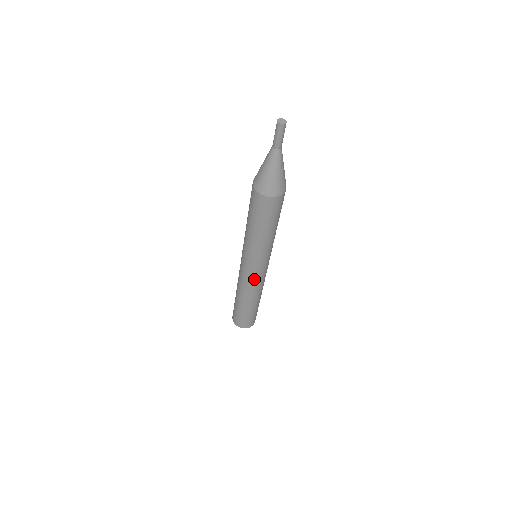
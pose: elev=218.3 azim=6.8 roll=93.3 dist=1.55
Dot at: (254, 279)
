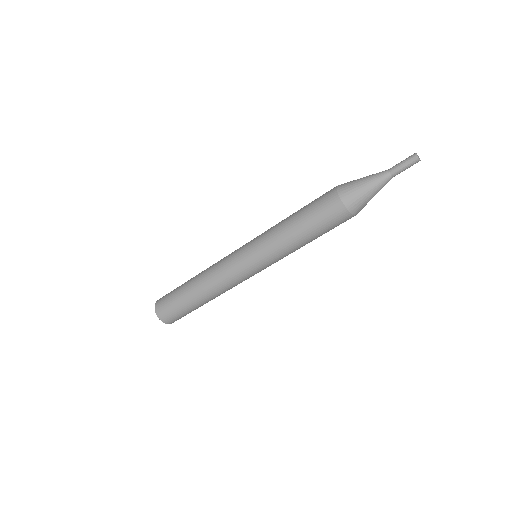
Dot at: (239, 278)
